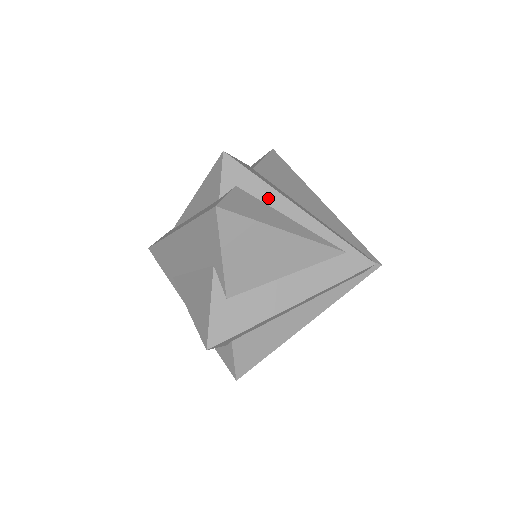
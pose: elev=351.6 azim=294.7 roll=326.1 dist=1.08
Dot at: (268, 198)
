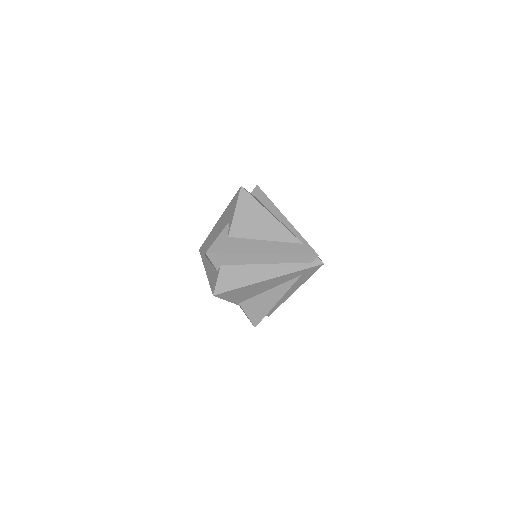
Dot at: (270, 208)
